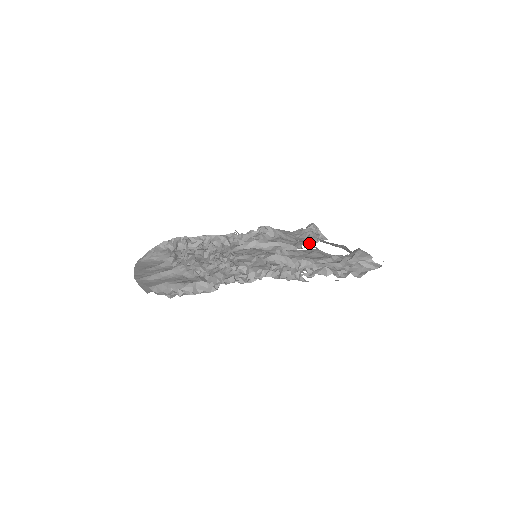
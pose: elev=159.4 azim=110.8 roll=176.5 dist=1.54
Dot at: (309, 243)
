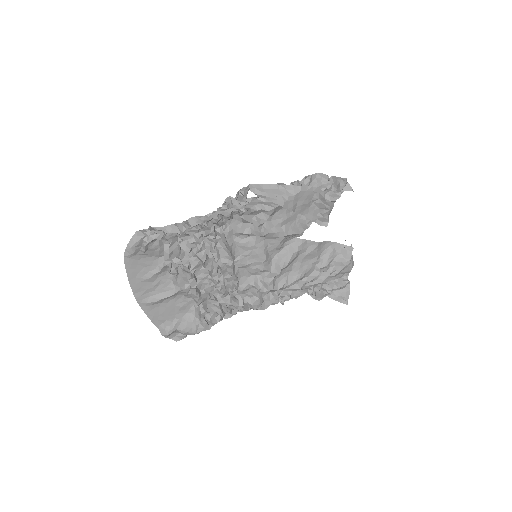
Dot at: occluded
